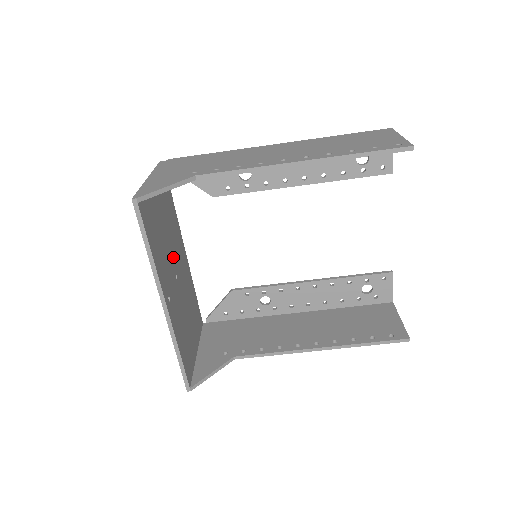
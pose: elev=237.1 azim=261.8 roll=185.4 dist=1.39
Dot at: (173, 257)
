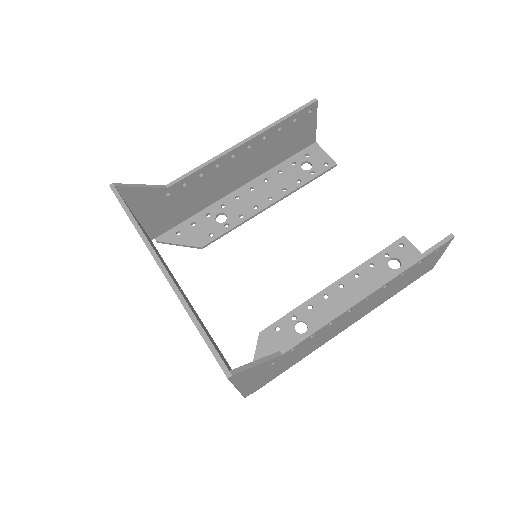
Dot at: occluded
